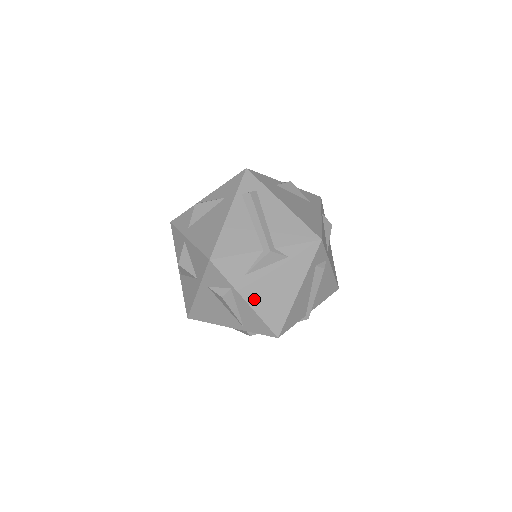
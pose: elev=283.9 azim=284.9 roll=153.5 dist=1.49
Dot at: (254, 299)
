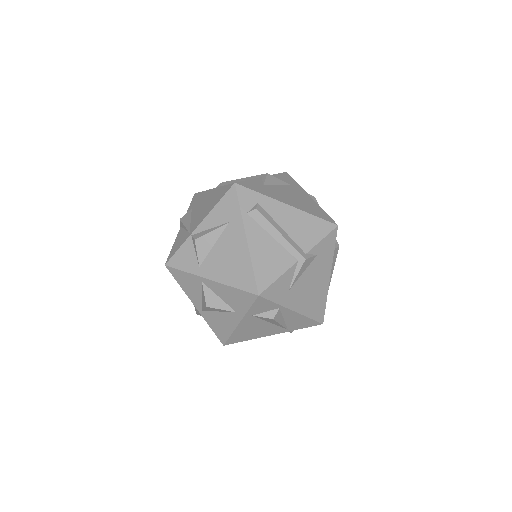
Dot at: (300, 305)
